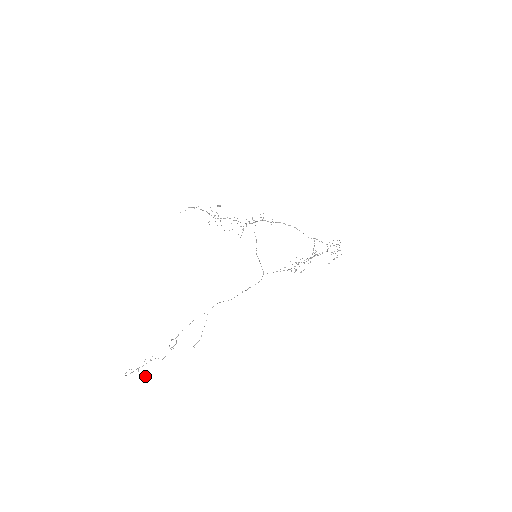
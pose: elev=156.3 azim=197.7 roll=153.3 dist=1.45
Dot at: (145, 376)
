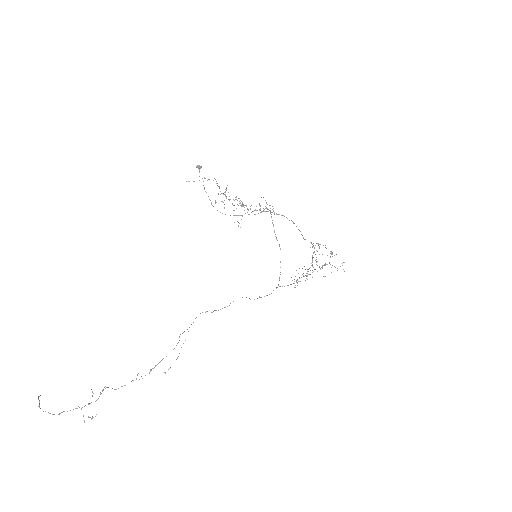
Dot at: (88, 416)
